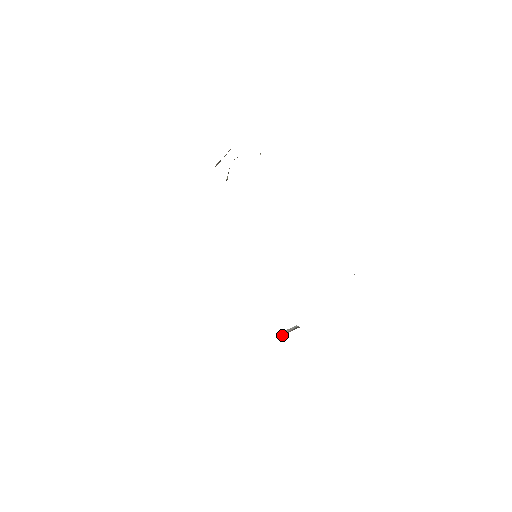
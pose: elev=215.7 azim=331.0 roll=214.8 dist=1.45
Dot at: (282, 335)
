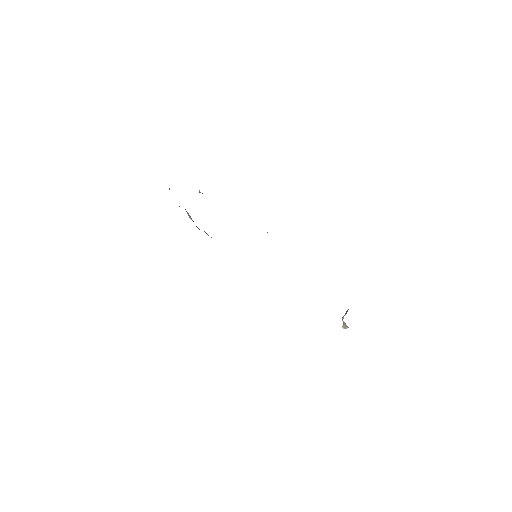
Dot at: (344, 326)
